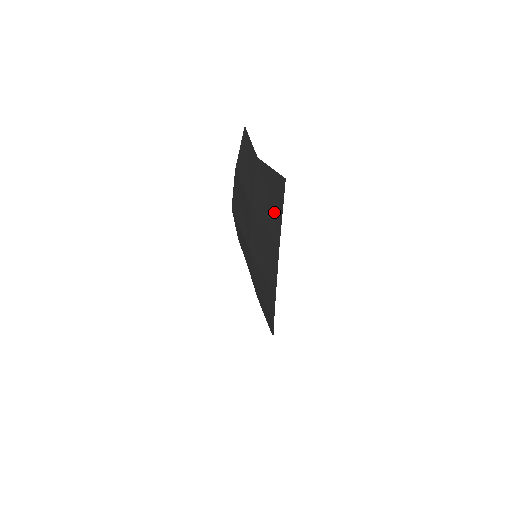
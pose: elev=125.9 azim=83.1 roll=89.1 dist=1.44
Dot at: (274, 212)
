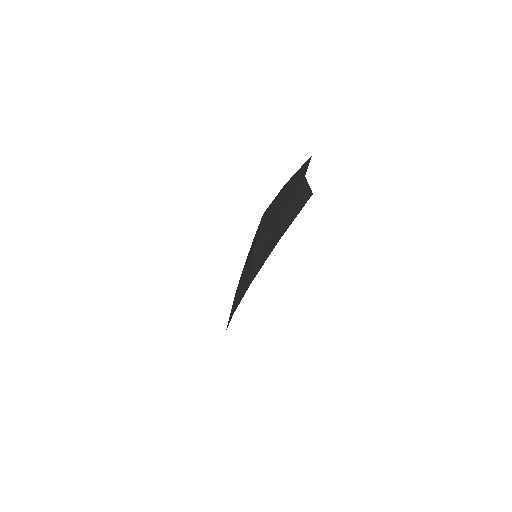
Dot at: (290, 217)
